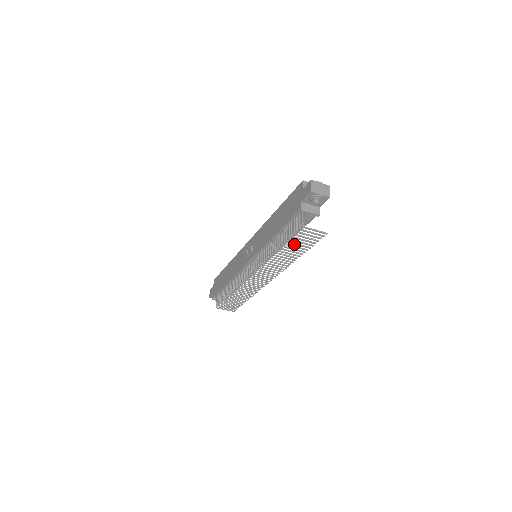
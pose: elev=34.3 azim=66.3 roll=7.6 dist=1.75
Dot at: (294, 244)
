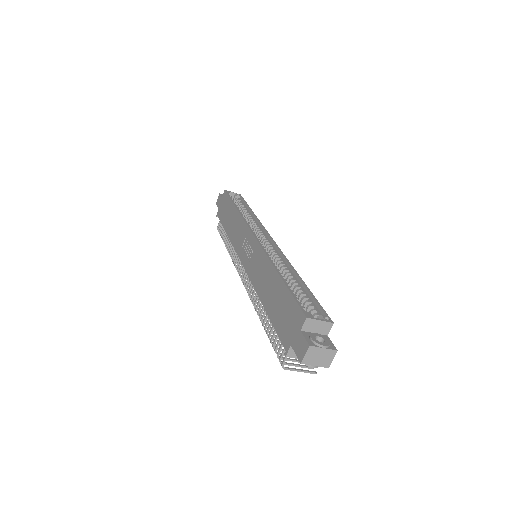
Dot at: occluded
